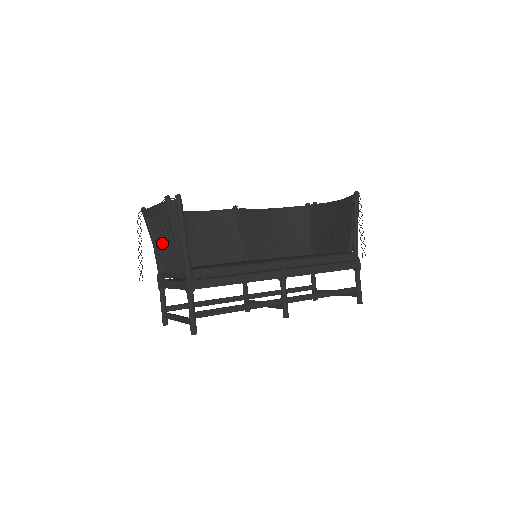
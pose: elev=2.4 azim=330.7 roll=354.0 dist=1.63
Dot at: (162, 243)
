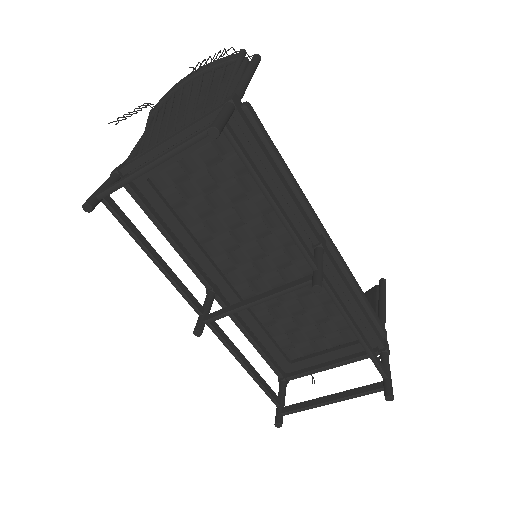
Dot at: (188, 100)
